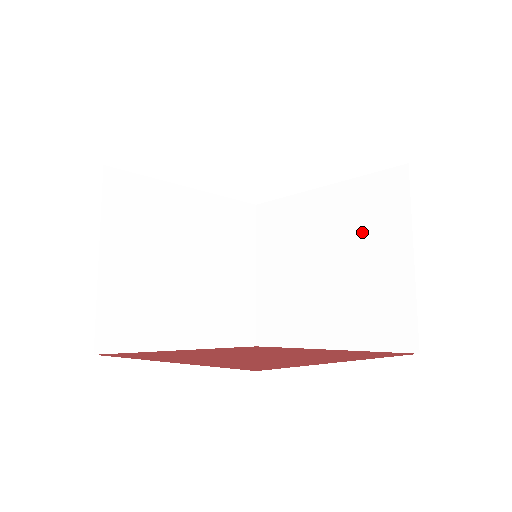
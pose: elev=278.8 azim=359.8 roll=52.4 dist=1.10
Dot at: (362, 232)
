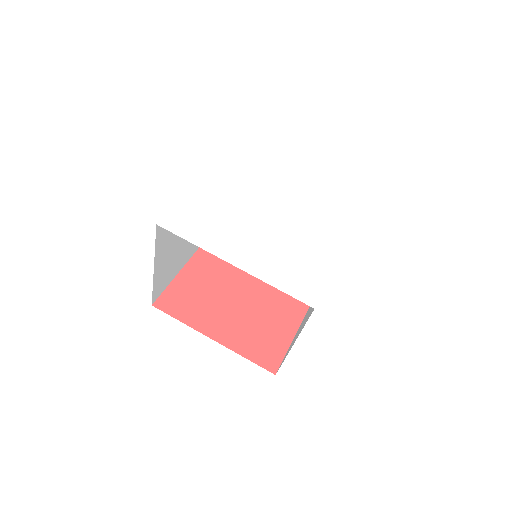
Dot at: occluded
